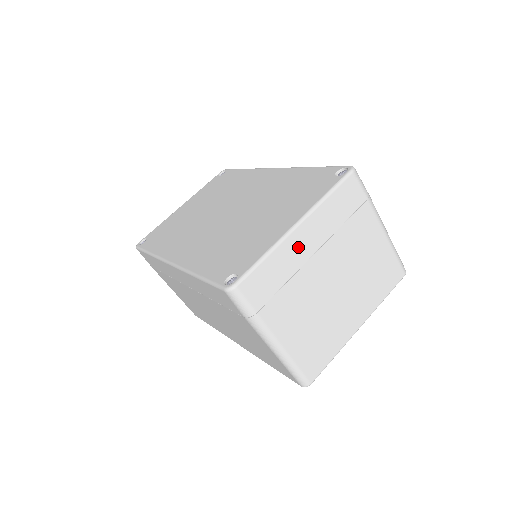
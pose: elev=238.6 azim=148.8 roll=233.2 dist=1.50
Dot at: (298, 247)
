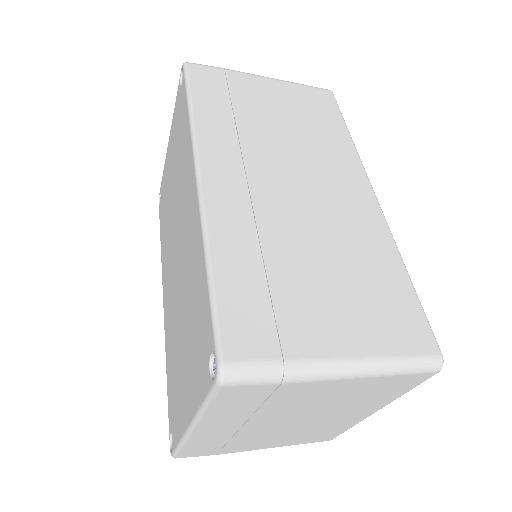
Dot at: (212, 433)
